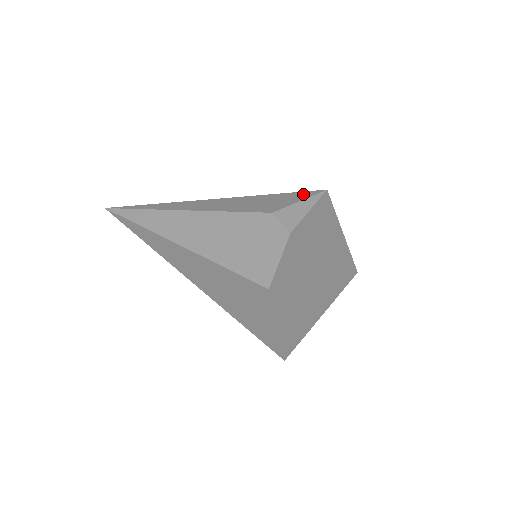
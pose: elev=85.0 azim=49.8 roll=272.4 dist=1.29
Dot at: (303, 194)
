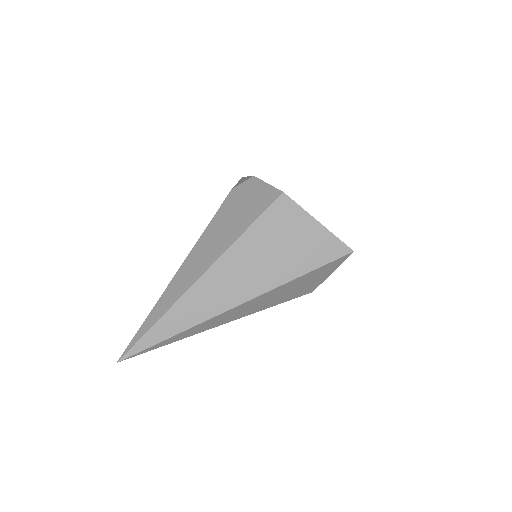
Dot at: occluded
